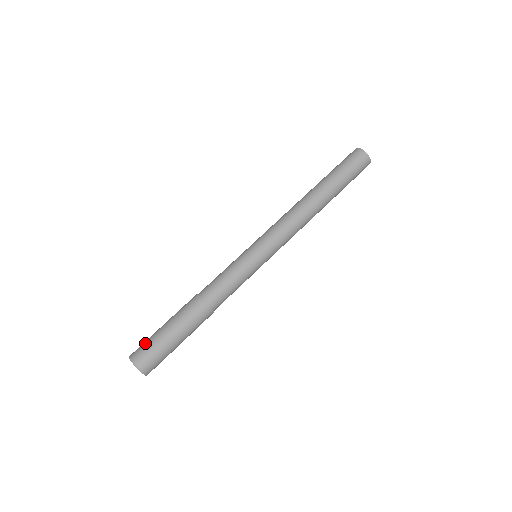
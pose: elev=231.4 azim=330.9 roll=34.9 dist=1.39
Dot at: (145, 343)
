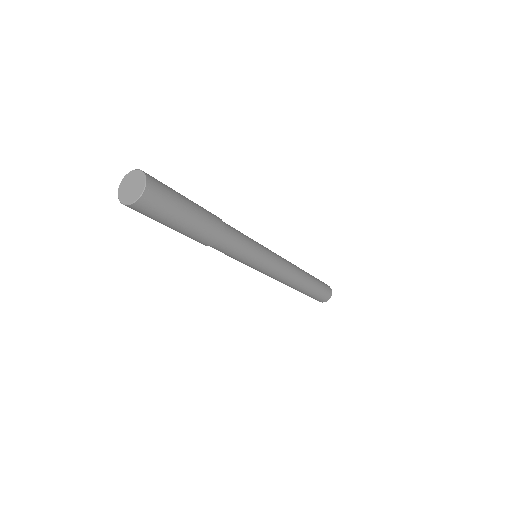
Dot at: occluded
